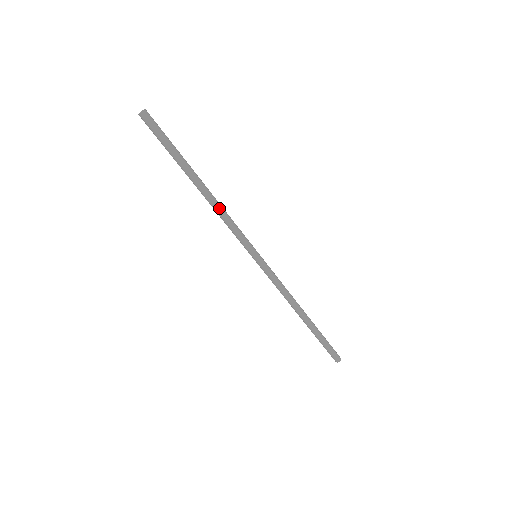
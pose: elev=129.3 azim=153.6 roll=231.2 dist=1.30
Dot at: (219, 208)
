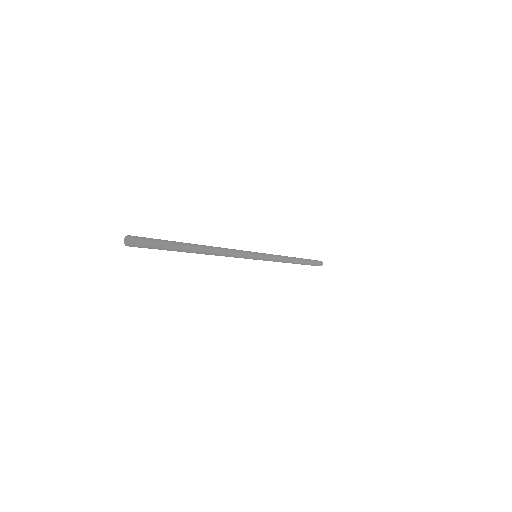
Dot at: (222, 251)
